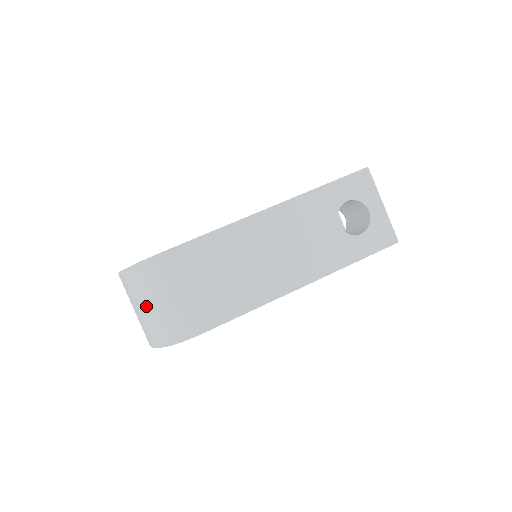
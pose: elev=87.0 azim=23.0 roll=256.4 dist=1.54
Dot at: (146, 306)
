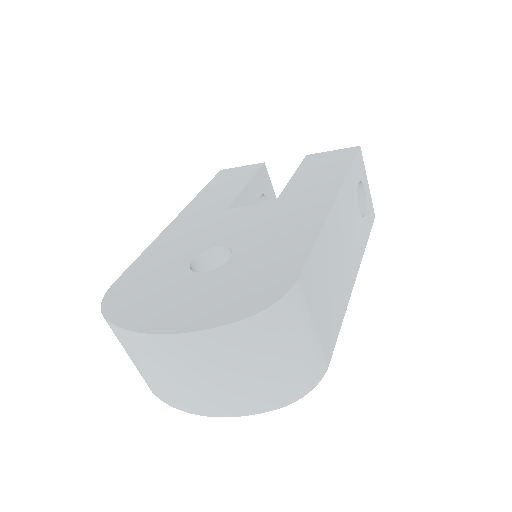
Dot at: (265, 365)
